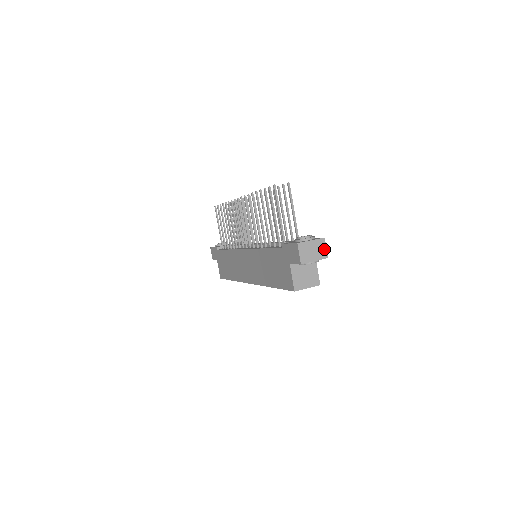
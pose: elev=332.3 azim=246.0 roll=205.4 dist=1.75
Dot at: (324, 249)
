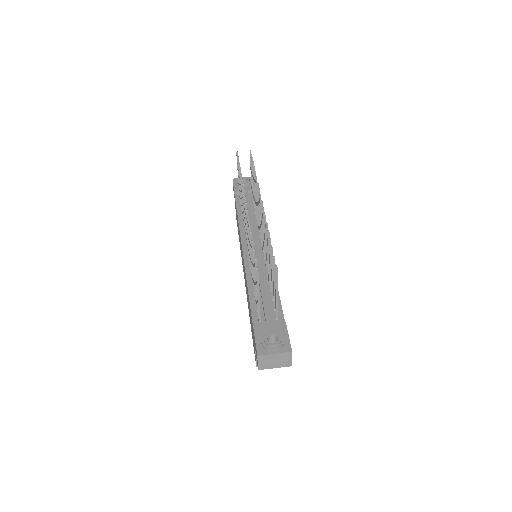
Dot at: (289, 360)
